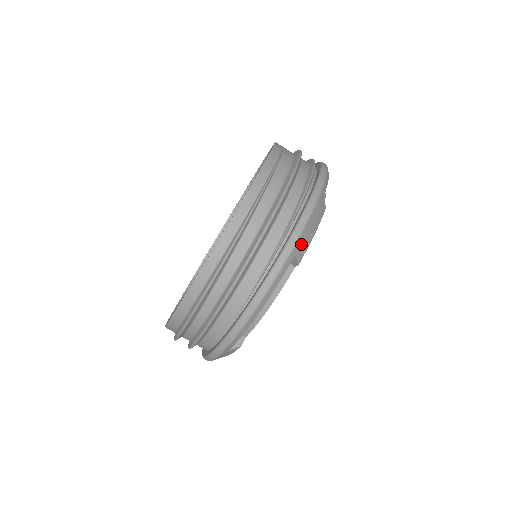
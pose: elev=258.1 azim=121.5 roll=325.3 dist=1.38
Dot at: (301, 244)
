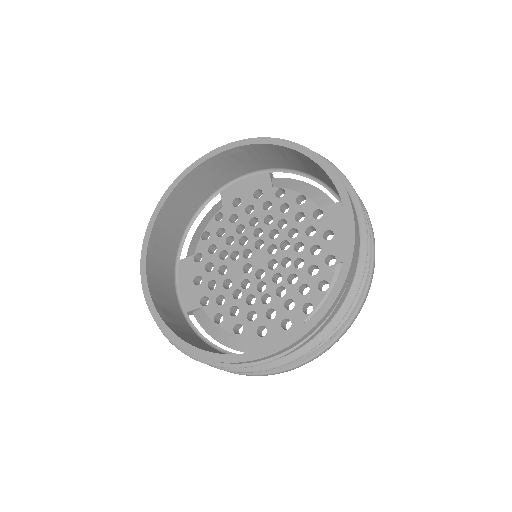
Dot at: occluded
